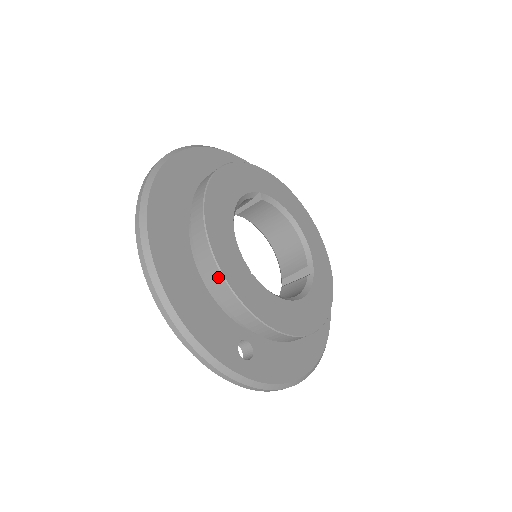
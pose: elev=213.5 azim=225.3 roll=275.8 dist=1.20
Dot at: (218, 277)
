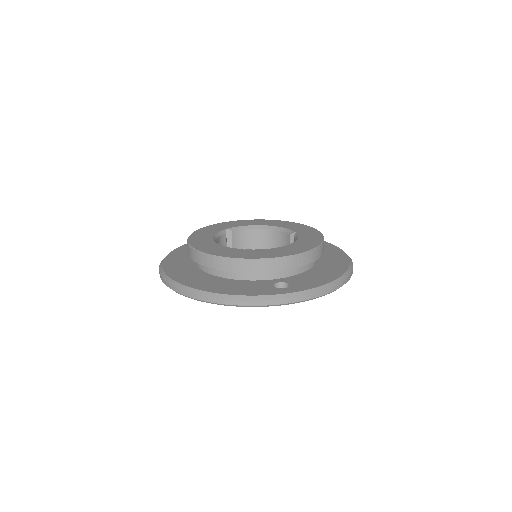
Dot at: (223, 261)
